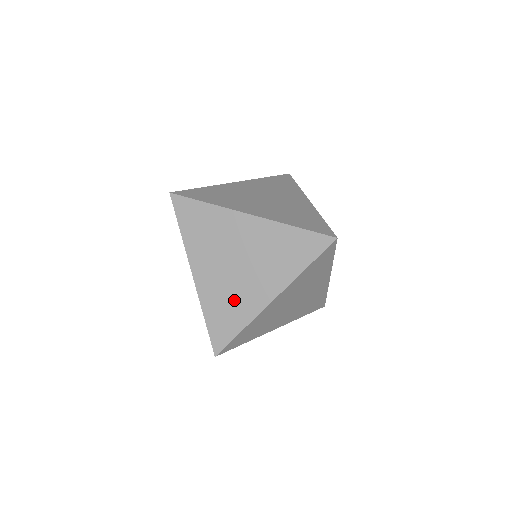
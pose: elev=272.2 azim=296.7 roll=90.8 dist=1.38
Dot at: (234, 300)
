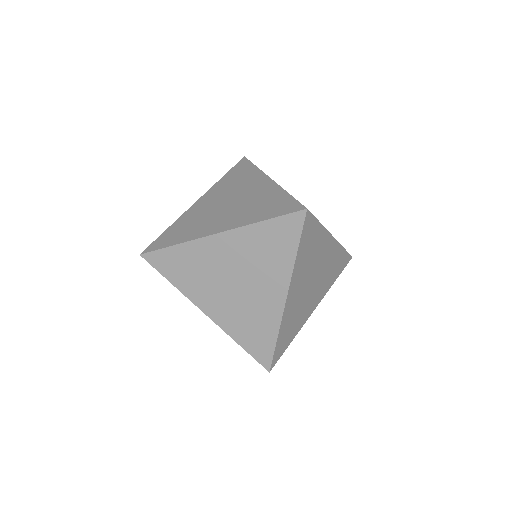
Dot at: (197, 224)
